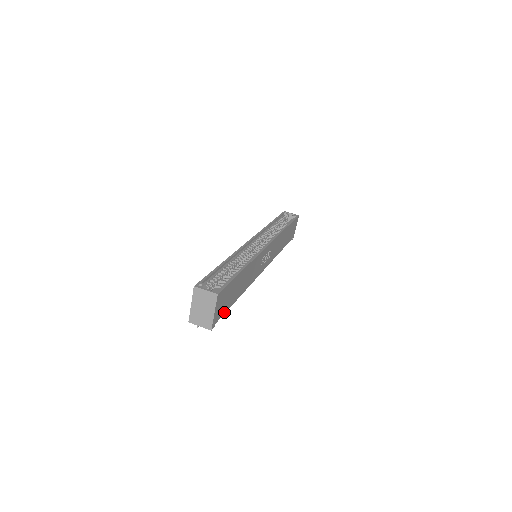
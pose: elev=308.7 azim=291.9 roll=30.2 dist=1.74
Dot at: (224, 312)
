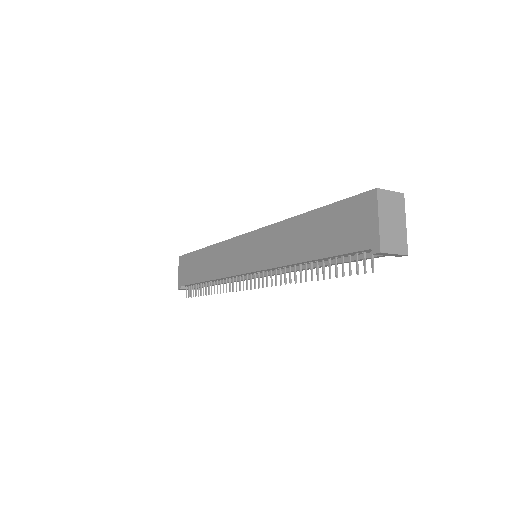
Dot at: occluded
